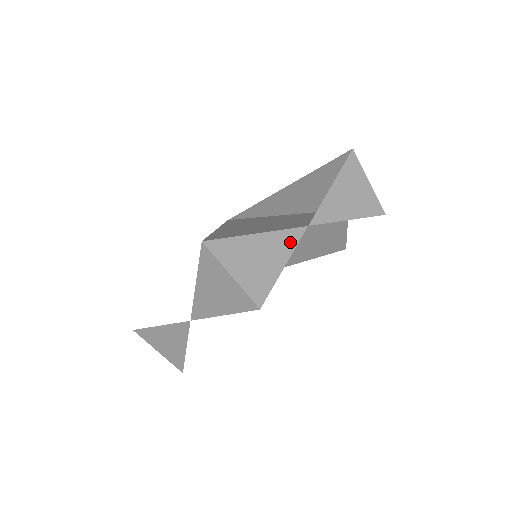
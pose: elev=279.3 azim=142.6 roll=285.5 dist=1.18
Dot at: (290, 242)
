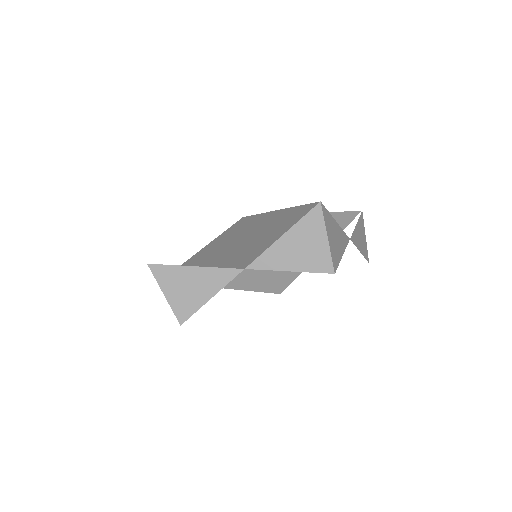
Dot at: (345, 242)
